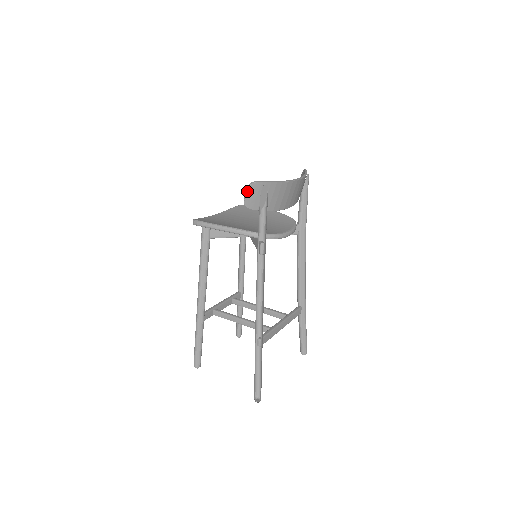
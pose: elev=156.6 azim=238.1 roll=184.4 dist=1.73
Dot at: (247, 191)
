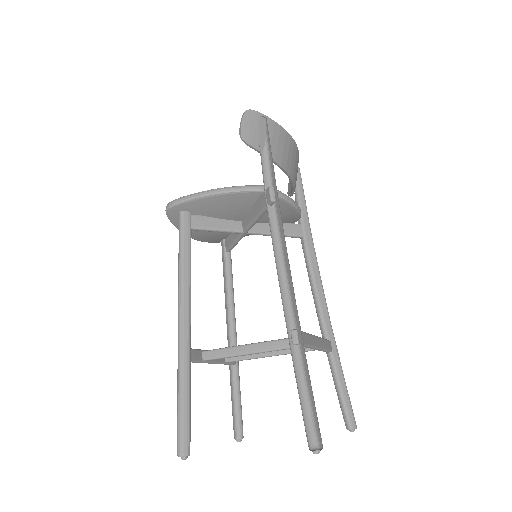
Dot at: (243, 118)
